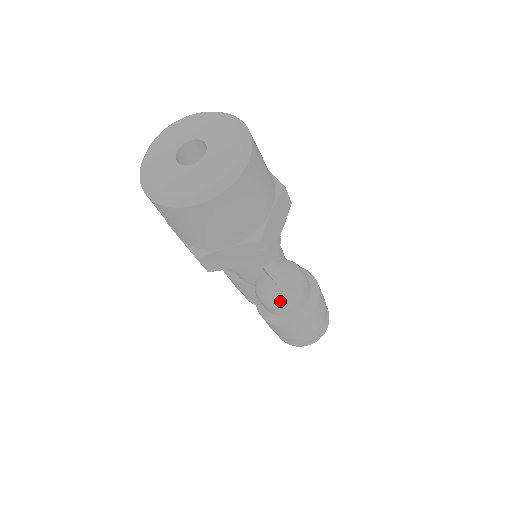
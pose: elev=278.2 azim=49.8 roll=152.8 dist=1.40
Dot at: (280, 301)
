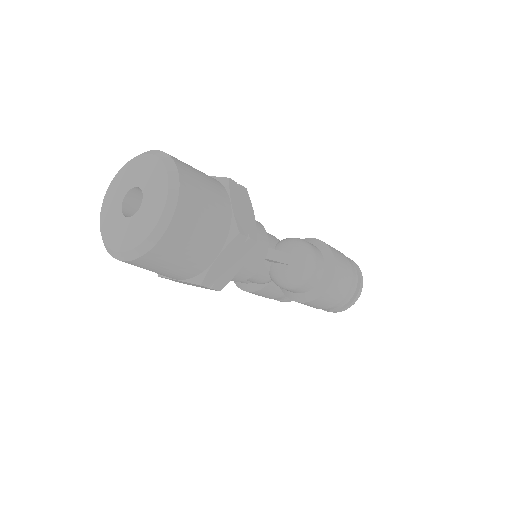
Dot at: (300, 276)
